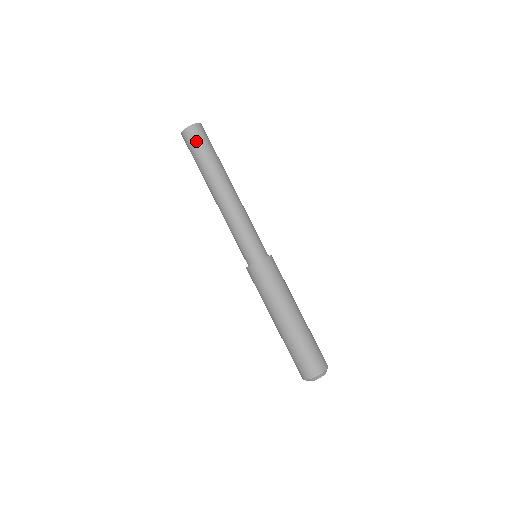
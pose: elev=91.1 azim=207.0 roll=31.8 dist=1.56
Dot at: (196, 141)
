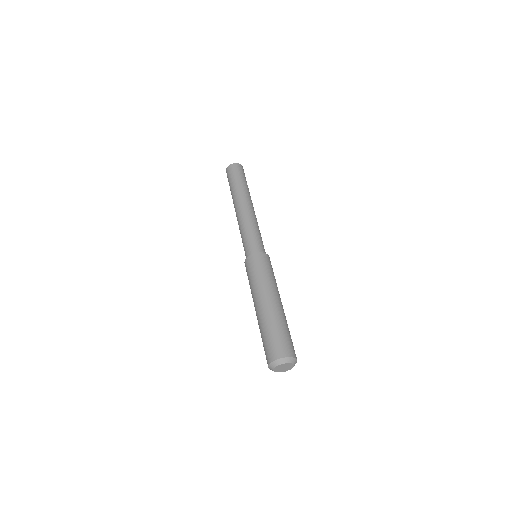
Dot at: (241, 172)
